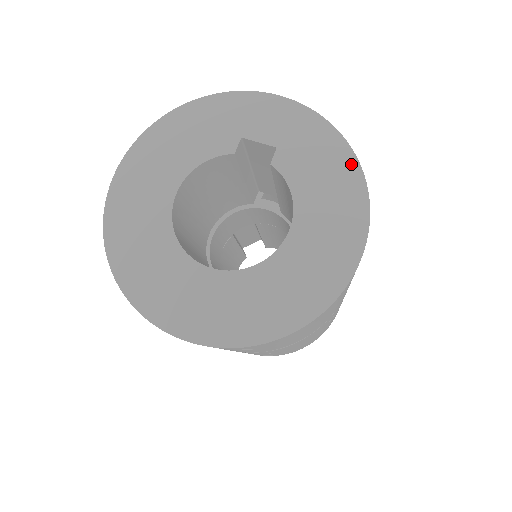
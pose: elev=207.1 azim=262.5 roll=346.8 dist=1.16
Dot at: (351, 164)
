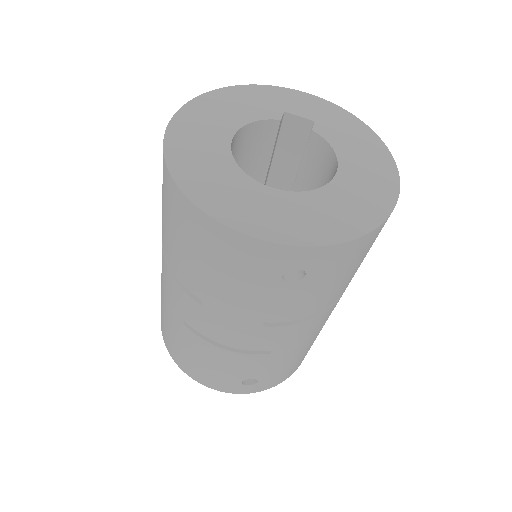
Dot at: (374, 138)
